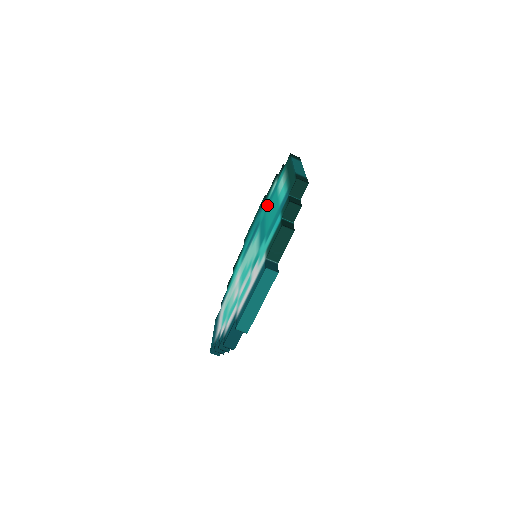
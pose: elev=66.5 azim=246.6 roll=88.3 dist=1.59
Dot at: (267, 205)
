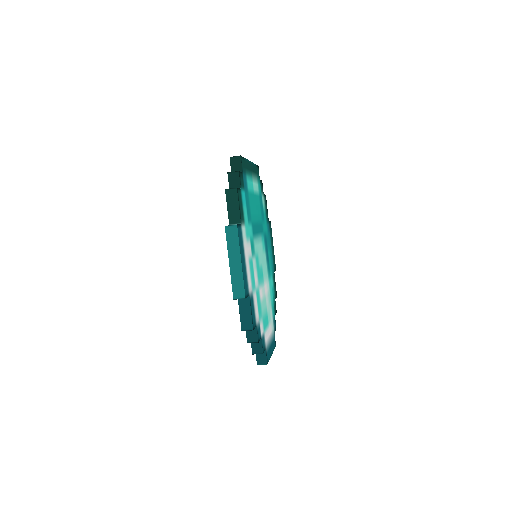
Dot at: occluded
